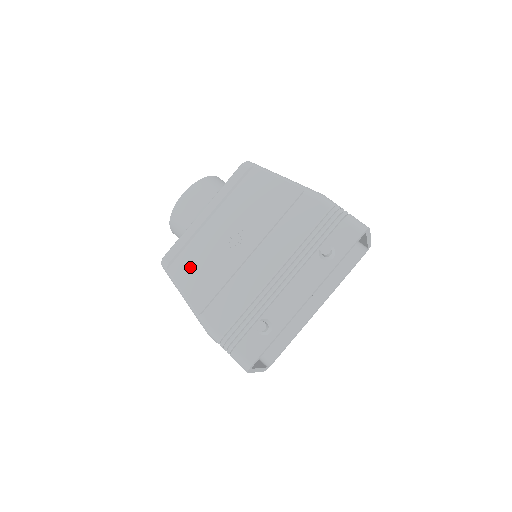
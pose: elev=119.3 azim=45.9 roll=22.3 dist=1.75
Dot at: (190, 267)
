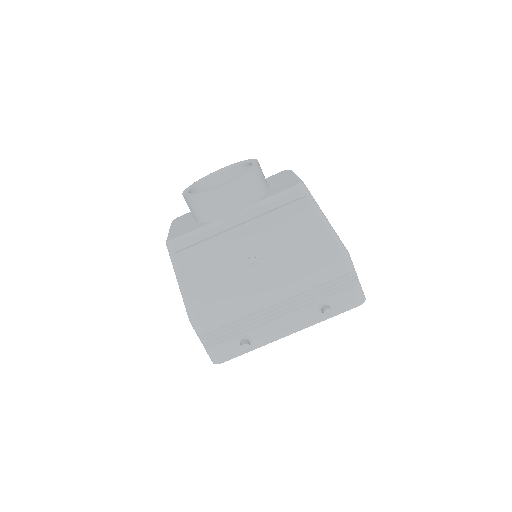
Dot at: (198, 263)
